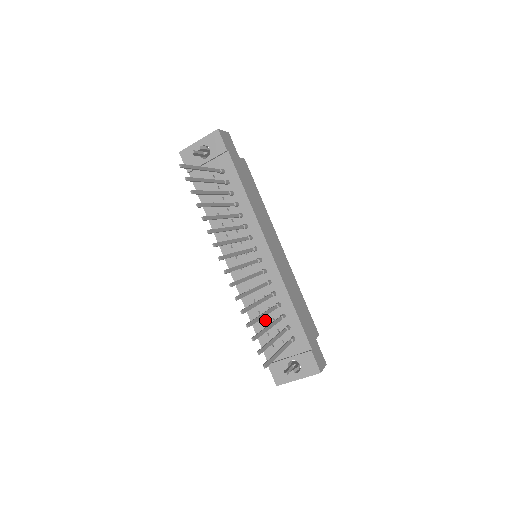
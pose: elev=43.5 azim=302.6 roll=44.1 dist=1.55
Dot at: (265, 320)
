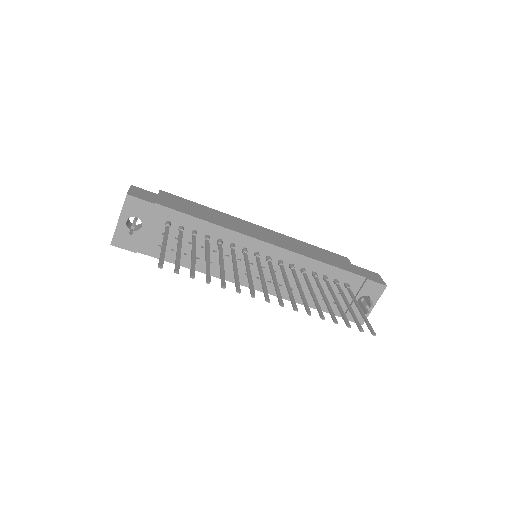
Dot at: occluded
